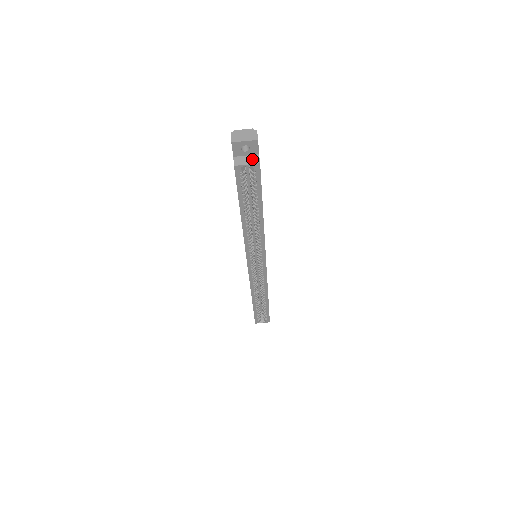
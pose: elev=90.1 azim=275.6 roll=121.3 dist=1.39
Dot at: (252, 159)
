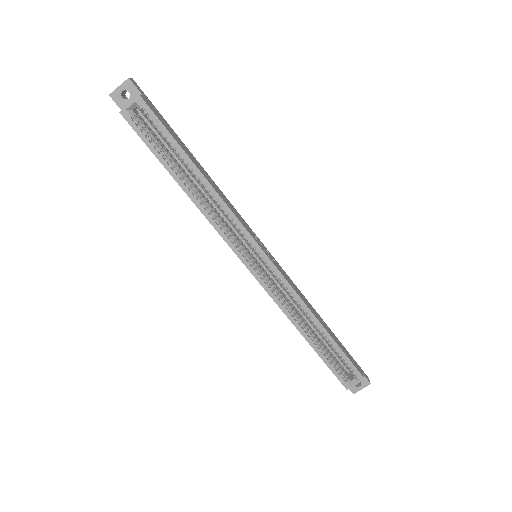
Dot at: (135, 100)
